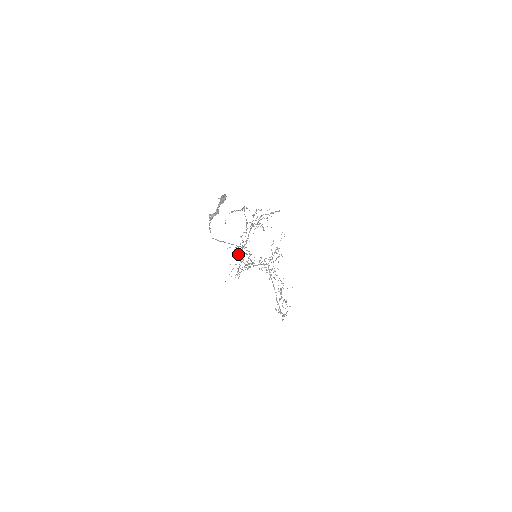
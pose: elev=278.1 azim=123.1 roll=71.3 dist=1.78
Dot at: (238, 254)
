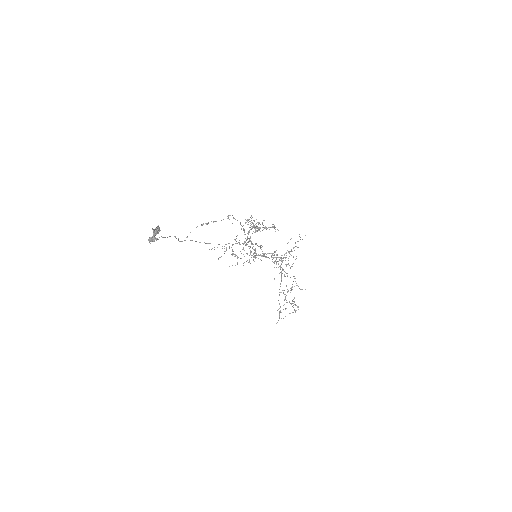
Dot at: (245, 244)
